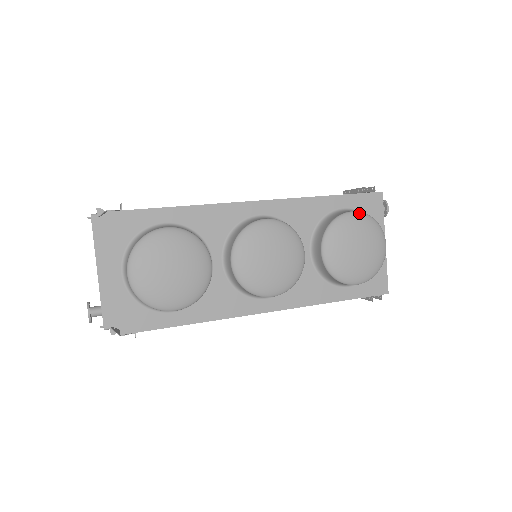
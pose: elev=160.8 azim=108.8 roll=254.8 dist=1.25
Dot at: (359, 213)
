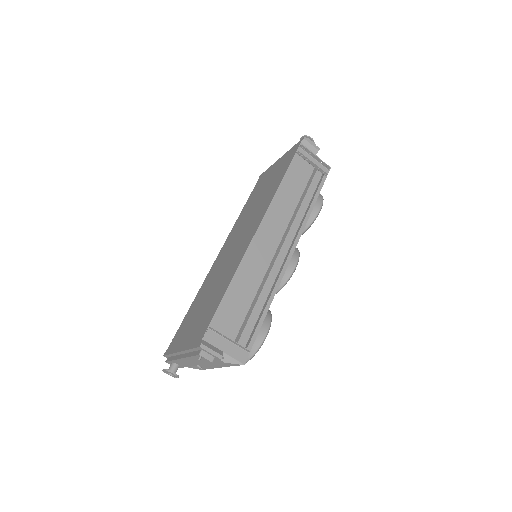
Dot at: occluded
